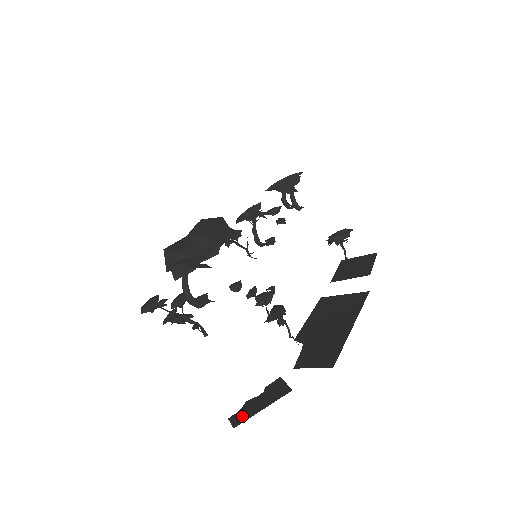
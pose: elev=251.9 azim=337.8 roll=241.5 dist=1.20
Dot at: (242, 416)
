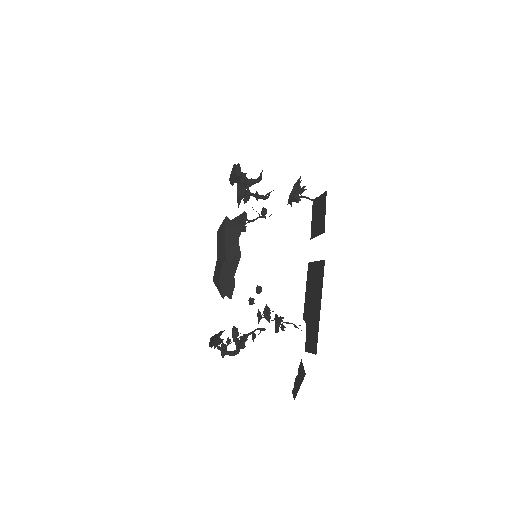
Dot at: (295, 392)
